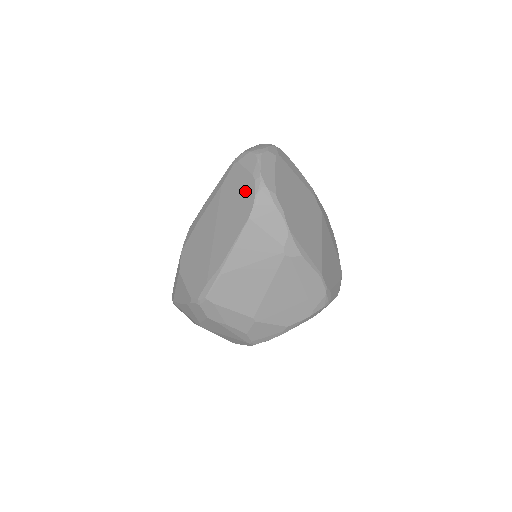
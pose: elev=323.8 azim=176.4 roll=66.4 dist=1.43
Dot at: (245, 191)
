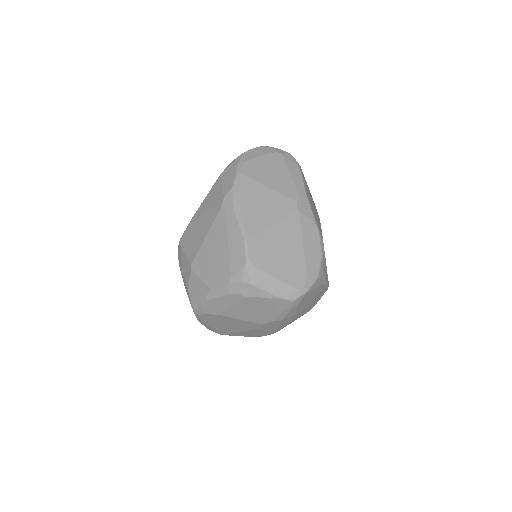
Dot at: occluded
